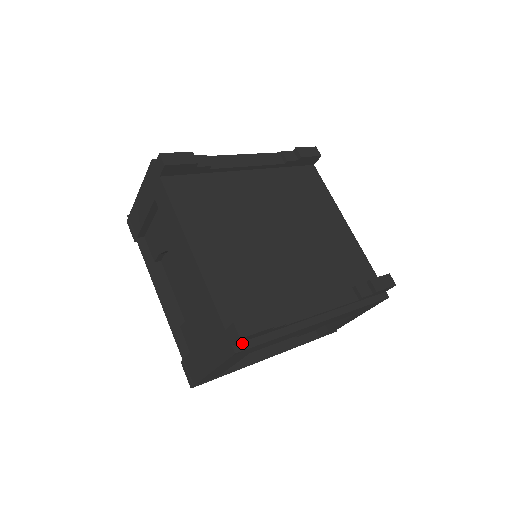
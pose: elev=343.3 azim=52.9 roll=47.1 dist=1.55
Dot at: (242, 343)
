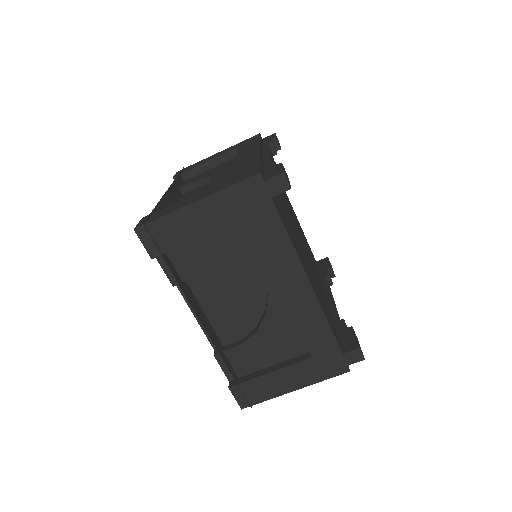
Dot at: occluded
